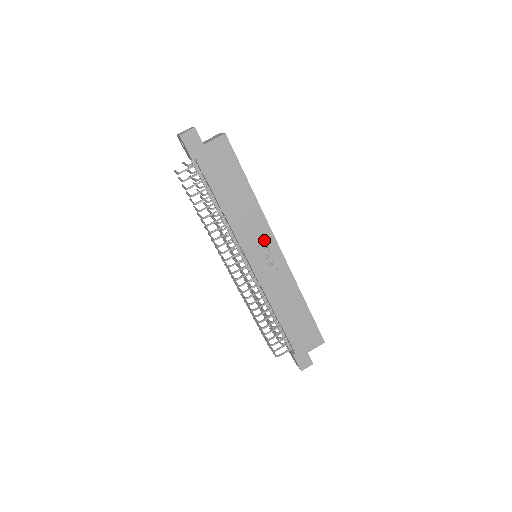
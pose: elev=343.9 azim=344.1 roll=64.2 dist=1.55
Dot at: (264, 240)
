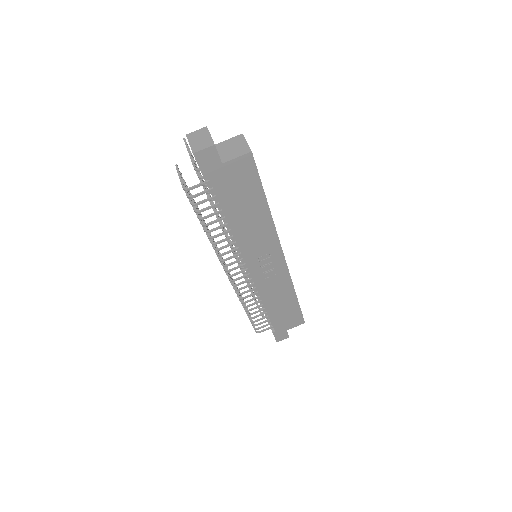
Dot at: (270, 251)
